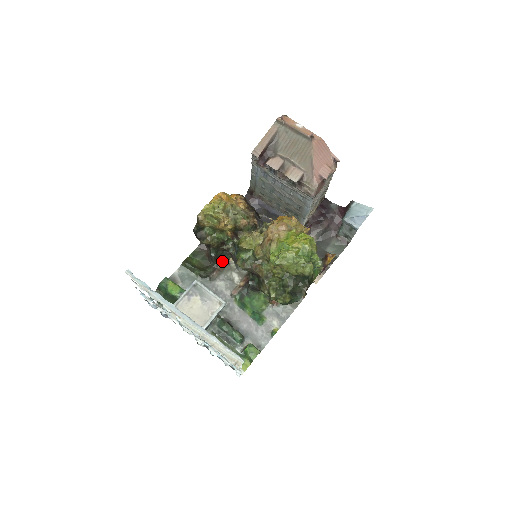
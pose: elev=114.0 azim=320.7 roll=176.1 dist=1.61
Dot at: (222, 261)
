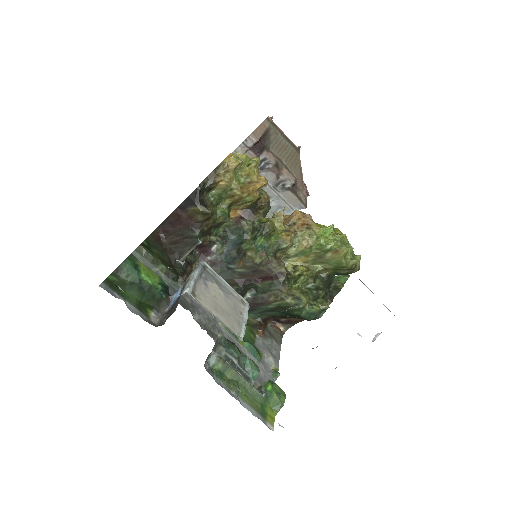
Dot at: (189, 264)
